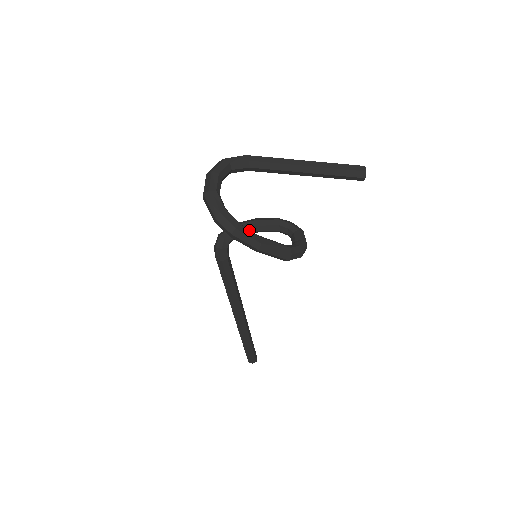
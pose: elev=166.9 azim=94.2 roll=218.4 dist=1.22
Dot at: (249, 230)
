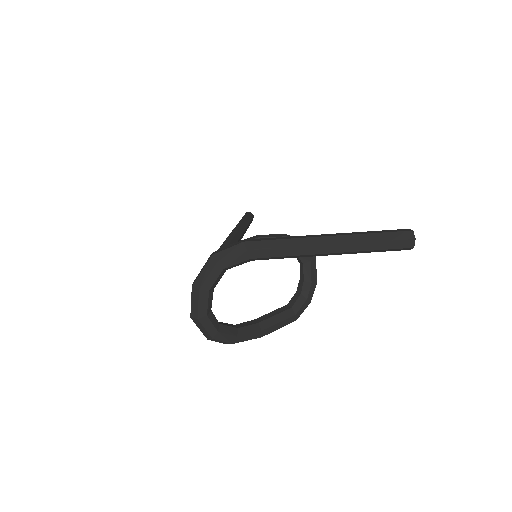
Dot at: (248, 334)
